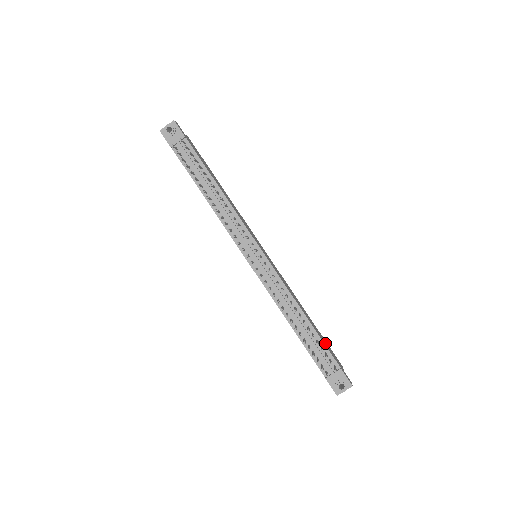
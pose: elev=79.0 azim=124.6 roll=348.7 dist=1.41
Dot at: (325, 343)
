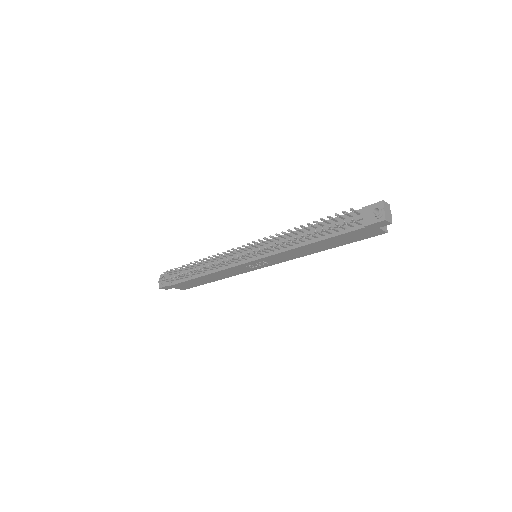
Dot at: occluded
